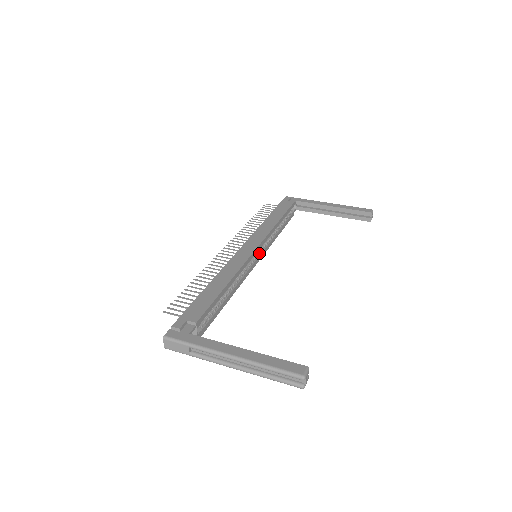
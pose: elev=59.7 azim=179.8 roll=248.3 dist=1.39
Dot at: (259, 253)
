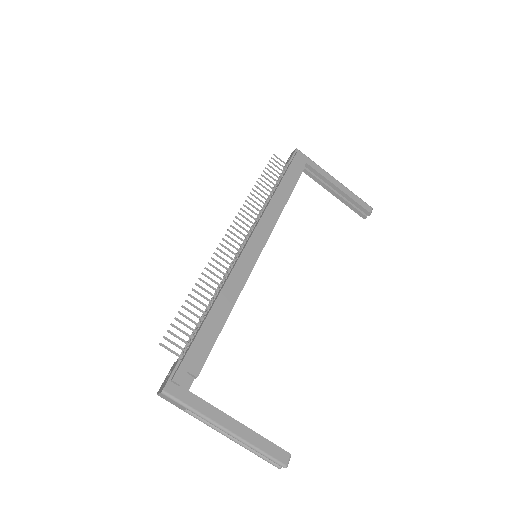
Dot at: occluded
